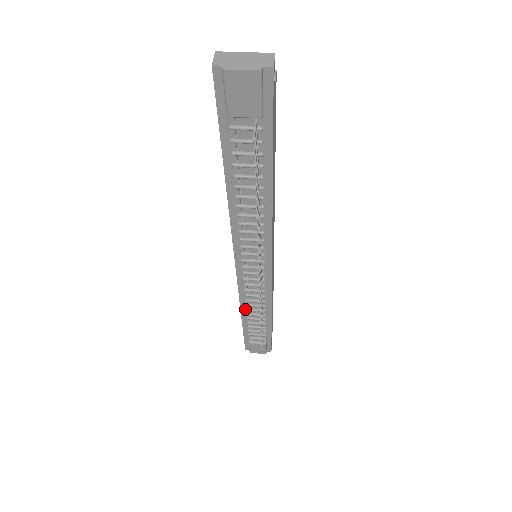
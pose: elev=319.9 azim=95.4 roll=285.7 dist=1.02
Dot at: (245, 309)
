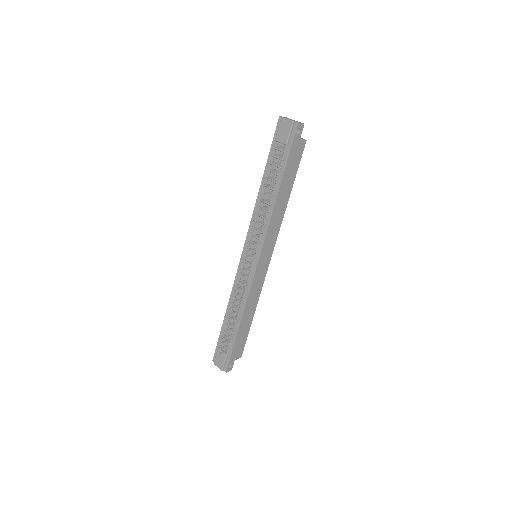
Dot at: (231, 303)
